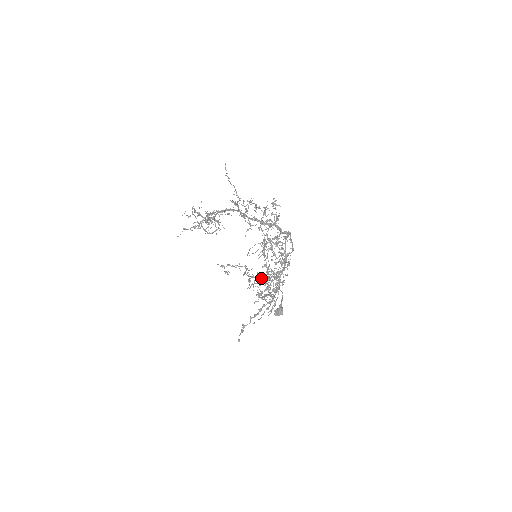
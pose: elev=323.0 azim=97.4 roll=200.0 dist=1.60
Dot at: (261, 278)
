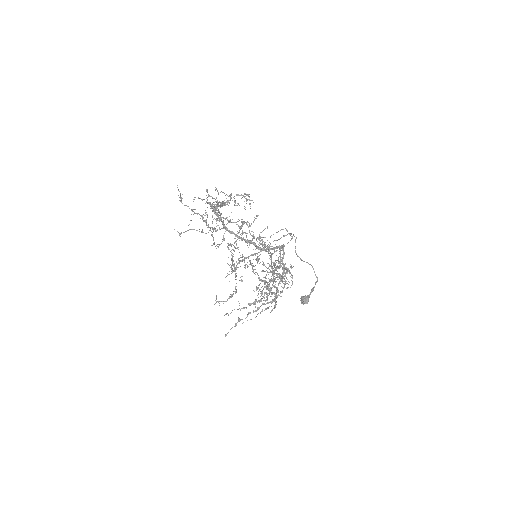
Dot at: occluded
